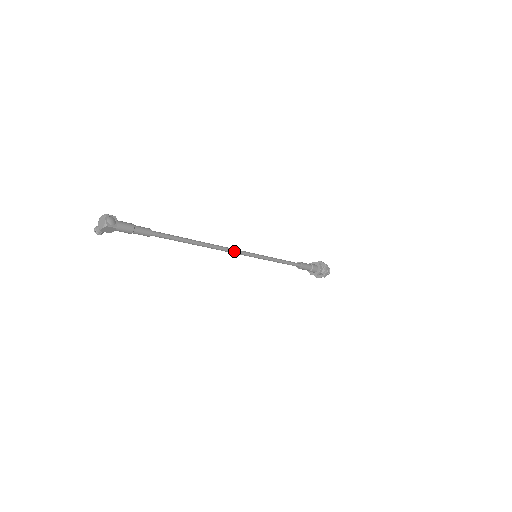
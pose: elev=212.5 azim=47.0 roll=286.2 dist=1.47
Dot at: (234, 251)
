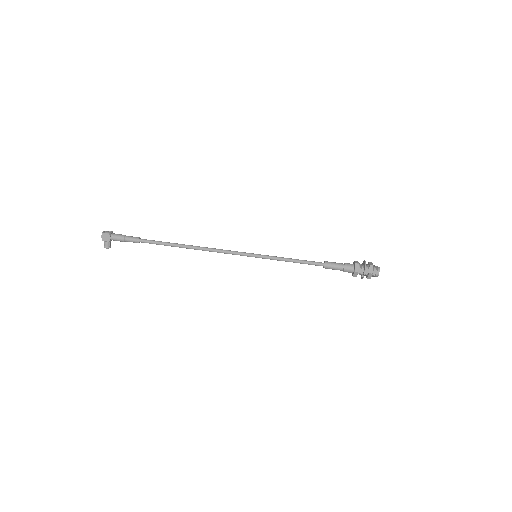
Dot at: (225, 251)
